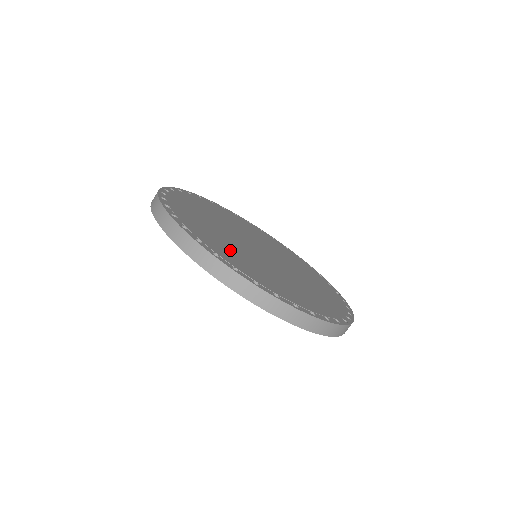
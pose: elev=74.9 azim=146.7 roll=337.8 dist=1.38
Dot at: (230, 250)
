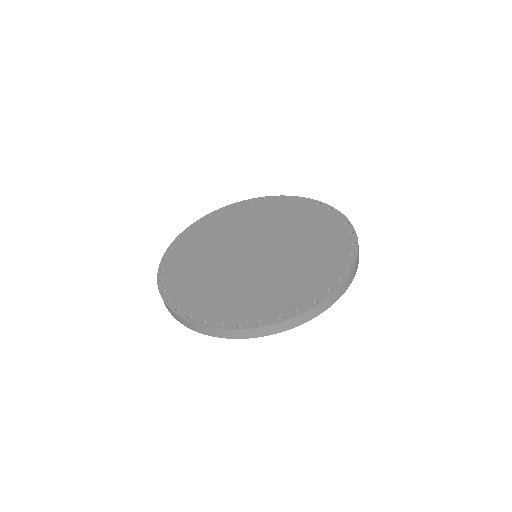
Dot at: (266, 294)
